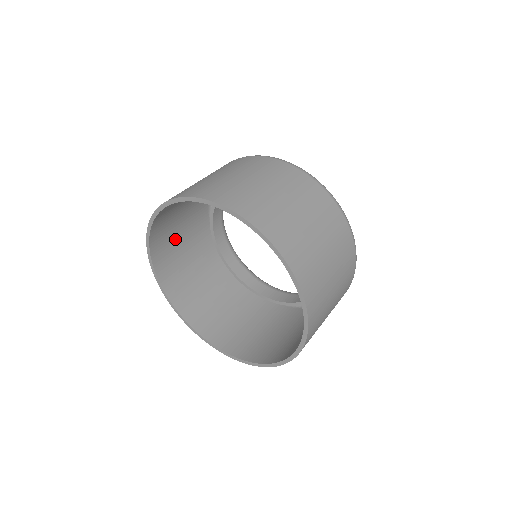
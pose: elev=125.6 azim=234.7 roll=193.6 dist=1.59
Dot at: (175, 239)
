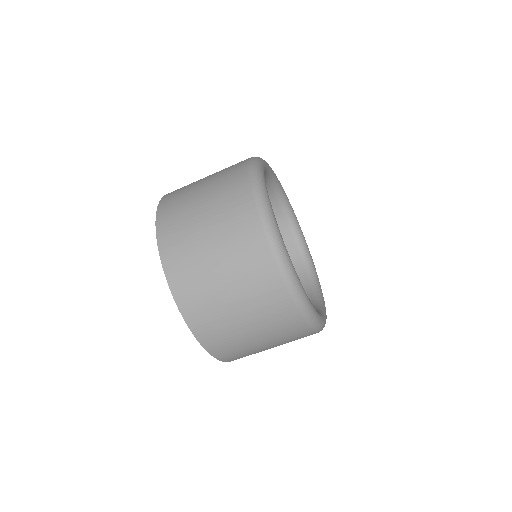
Dot at: occluded
